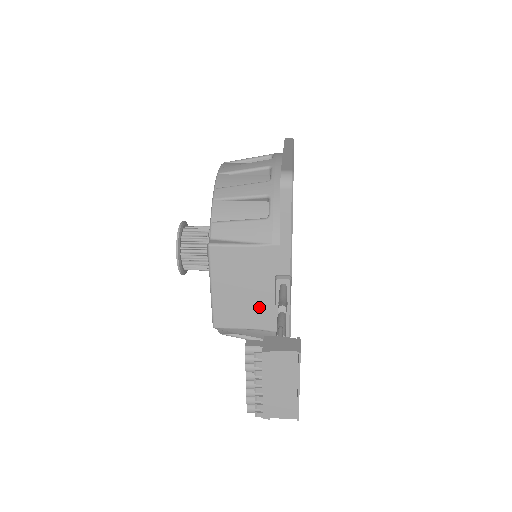
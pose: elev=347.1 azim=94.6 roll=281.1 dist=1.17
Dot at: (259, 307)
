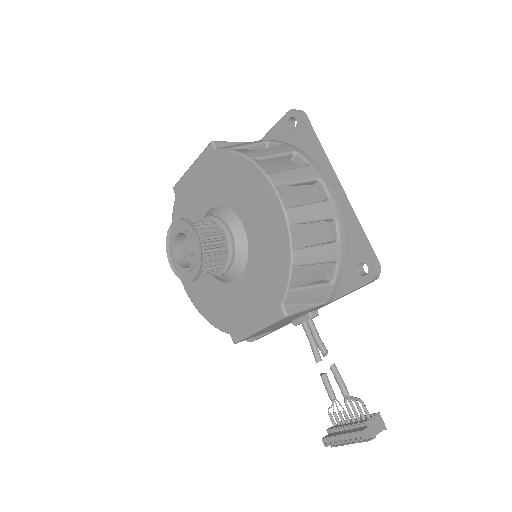
Dot at: (279, 326)
